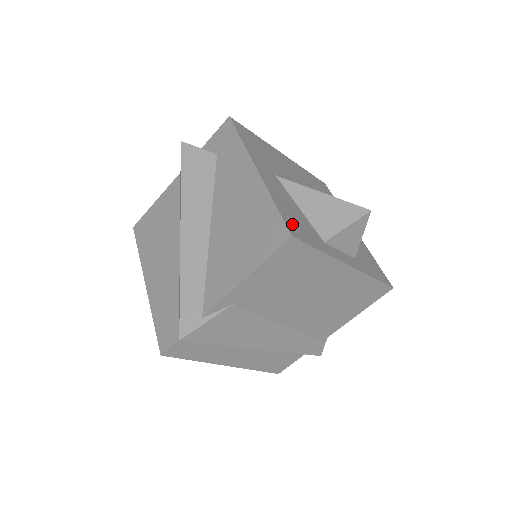
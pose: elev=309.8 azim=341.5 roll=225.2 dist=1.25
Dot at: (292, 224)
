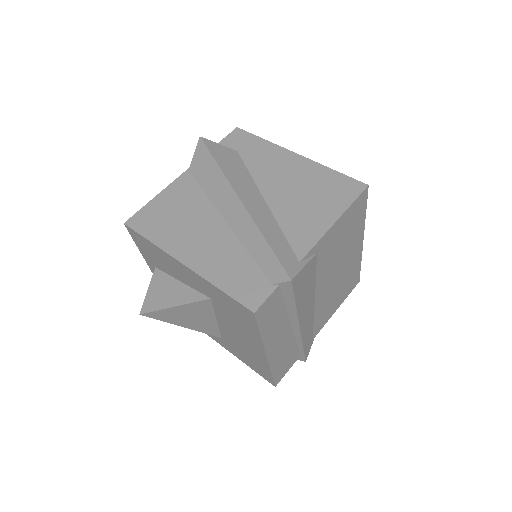
Dot at: occluded
